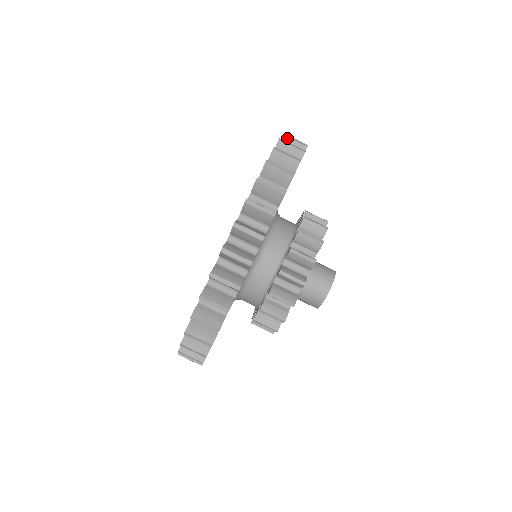
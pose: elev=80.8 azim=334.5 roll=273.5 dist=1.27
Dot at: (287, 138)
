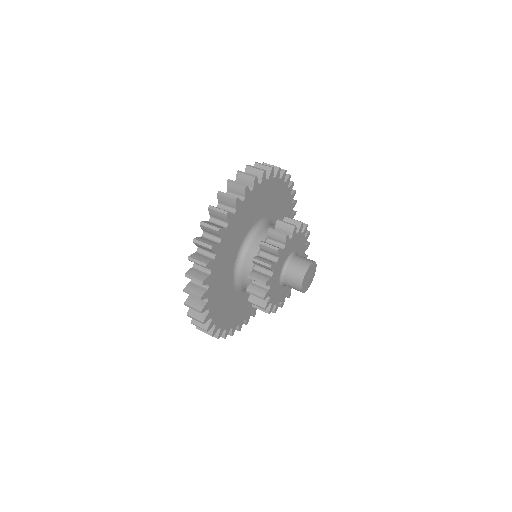
Dot at: (240, 174)
